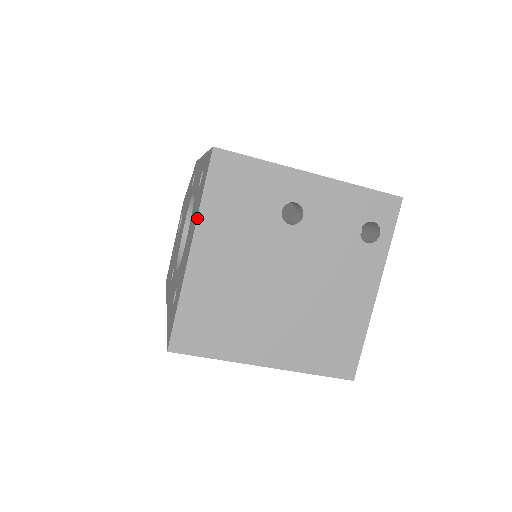
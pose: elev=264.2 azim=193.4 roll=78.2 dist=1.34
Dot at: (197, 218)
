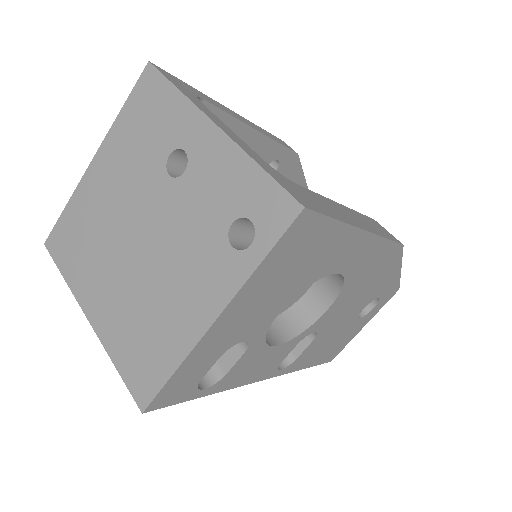
Dot at: (110, 129)
